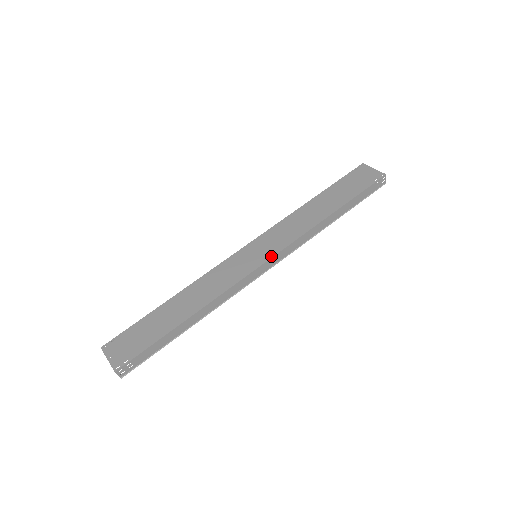
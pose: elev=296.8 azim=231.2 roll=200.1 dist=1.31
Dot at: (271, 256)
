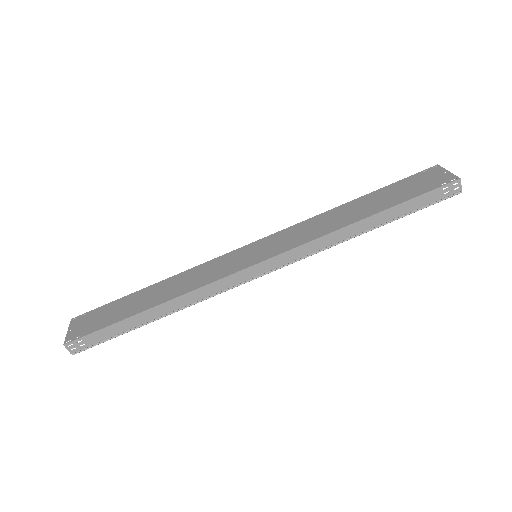
Dot at: (268, 257)
